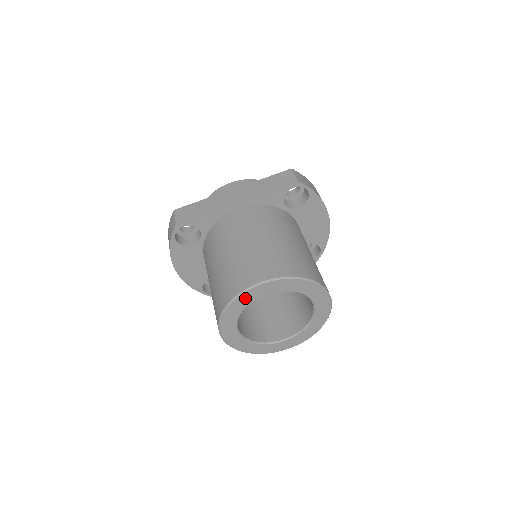
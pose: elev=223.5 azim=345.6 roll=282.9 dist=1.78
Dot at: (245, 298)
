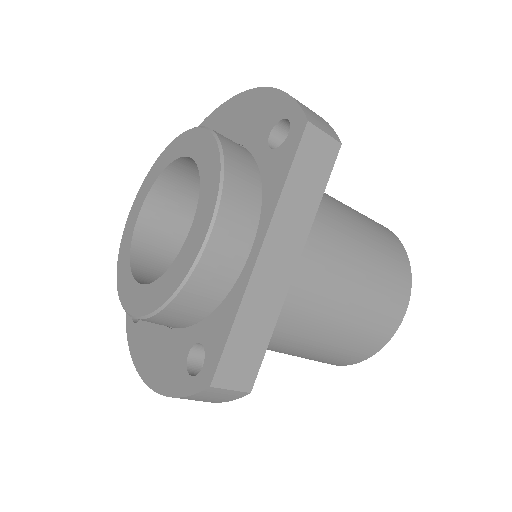
Dot at: occluded
